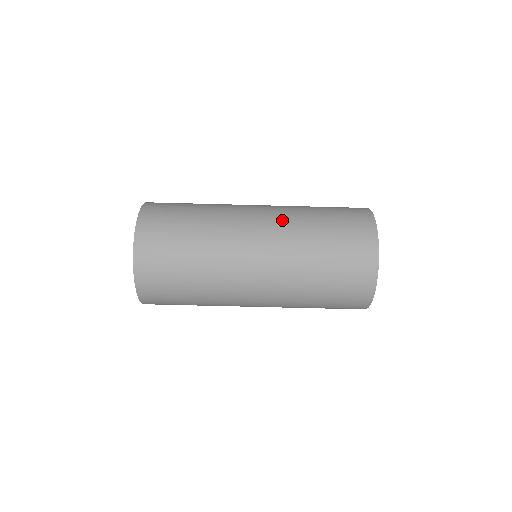
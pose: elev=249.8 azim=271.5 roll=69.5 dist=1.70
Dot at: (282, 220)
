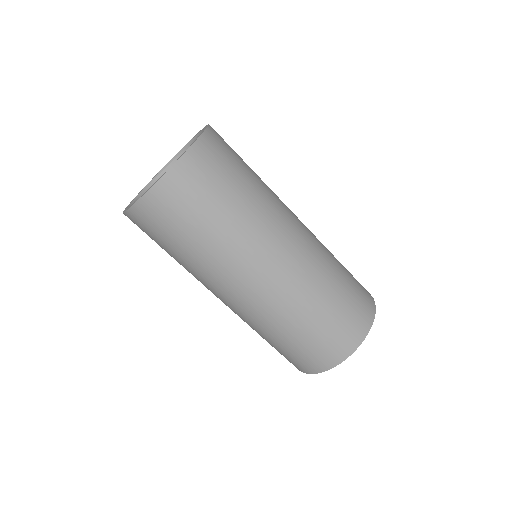
Dot at: (316, 247)
